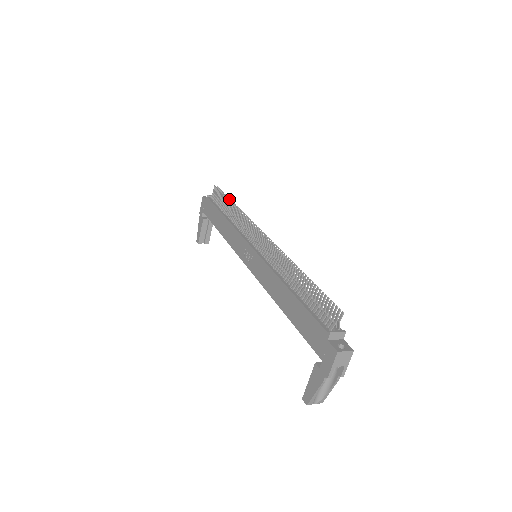
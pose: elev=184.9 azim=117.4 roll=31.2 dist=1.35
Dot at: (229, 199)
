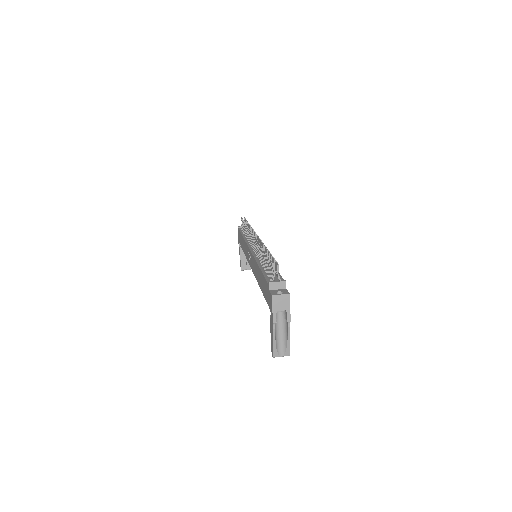
Dot at: (247, 222)
